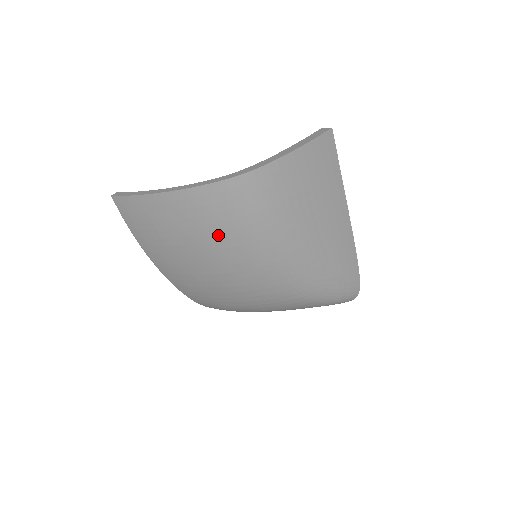
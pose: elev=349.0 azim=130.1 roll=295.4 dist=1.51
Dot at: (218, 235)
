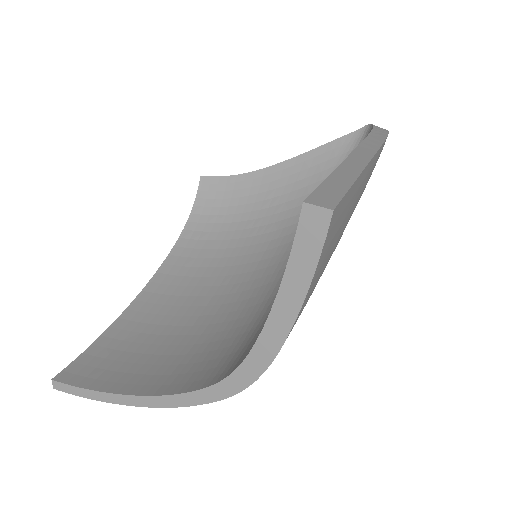
Dot at: occluded
